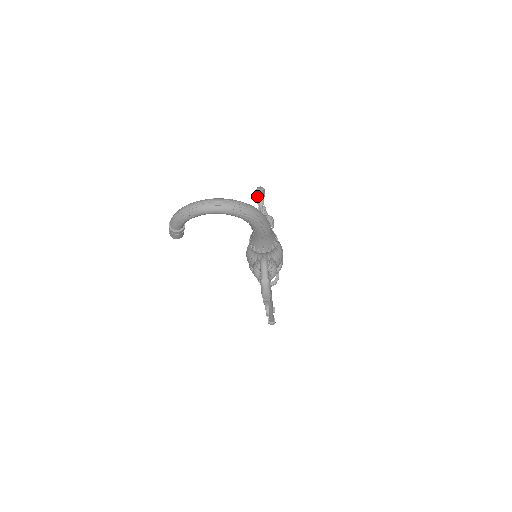
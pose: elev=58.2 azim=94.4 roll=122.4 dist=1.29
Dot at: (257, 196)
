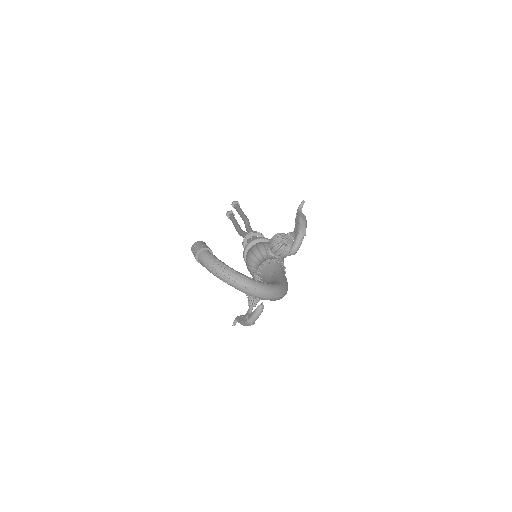
Dot at: (295, 243)
